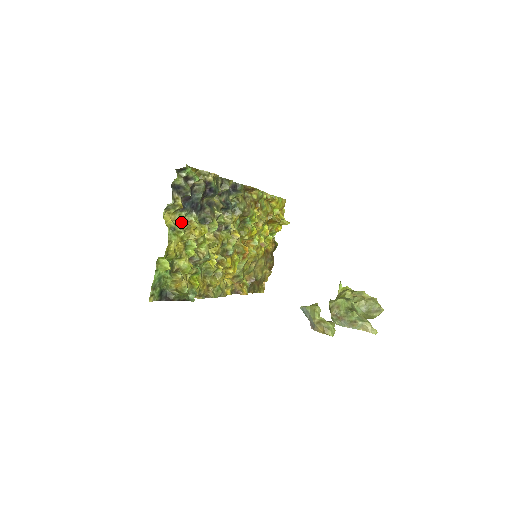
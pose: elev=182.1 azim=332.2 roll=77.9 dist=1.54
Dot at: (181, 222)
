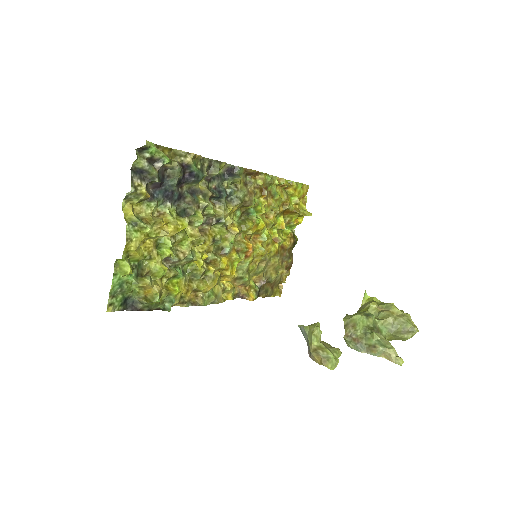
Dot at: (150, 215)
